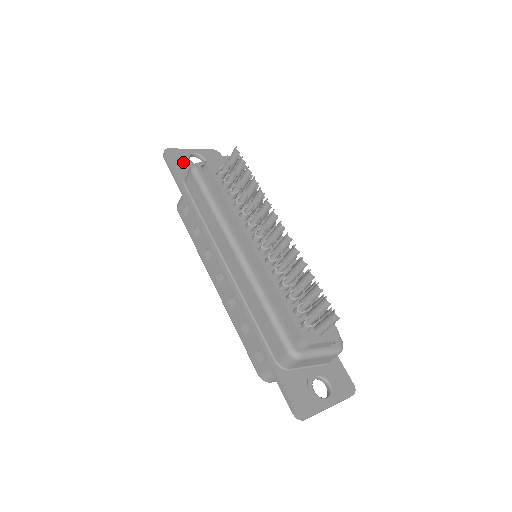
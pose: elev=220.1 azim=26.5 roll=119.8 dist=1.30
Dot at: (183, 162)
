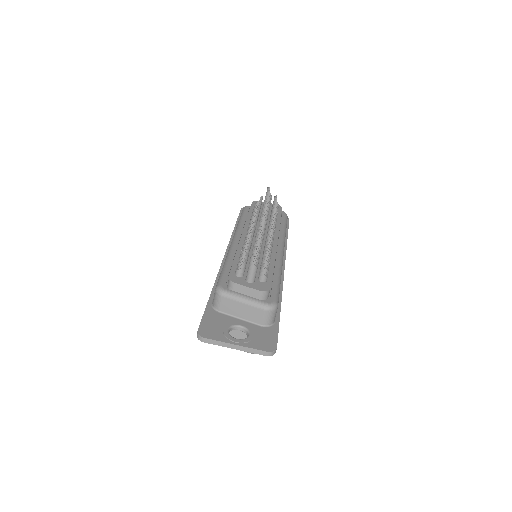
Dot at: occluded
